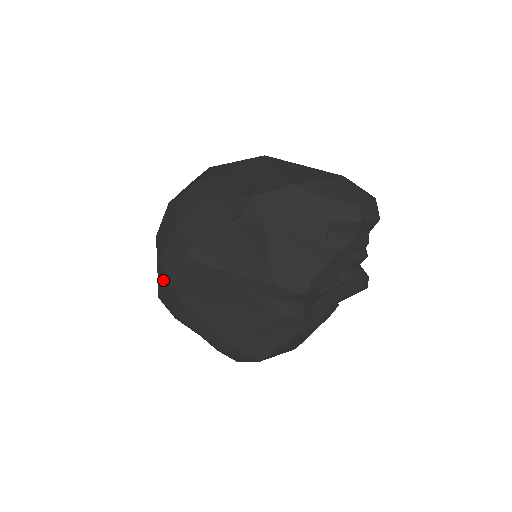
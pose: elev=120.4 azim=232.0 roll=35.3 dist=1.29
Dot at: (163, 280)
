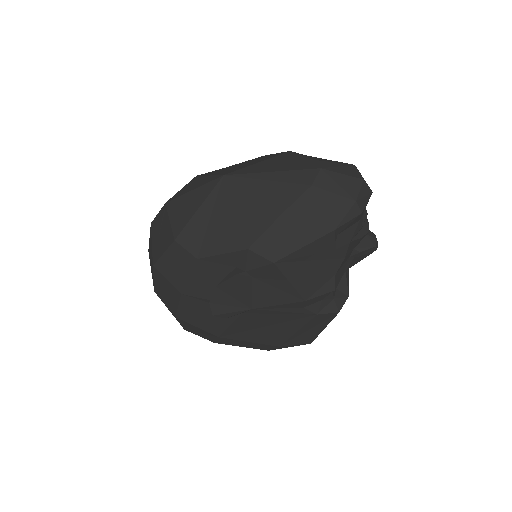
Dot at: (187, 325)
